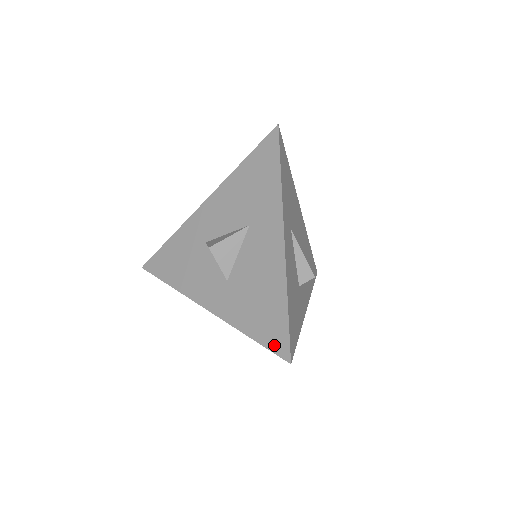
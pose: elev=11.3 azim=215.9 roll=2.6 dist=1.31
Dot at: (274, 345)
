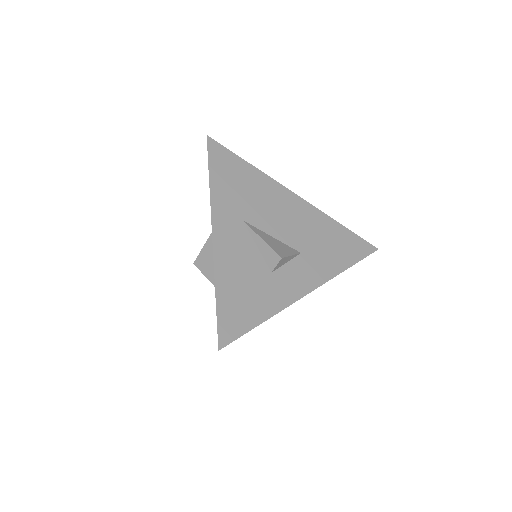
Dot at: occluded
